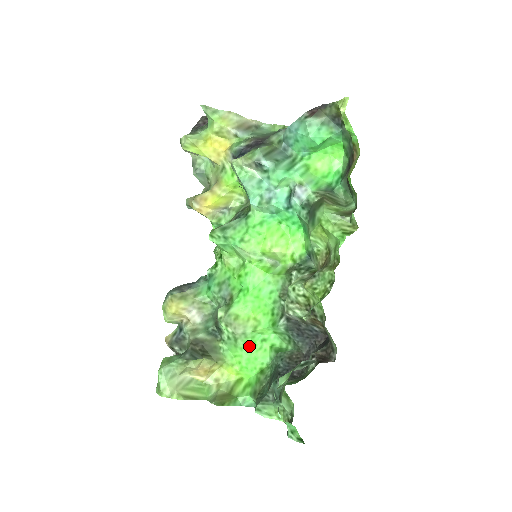
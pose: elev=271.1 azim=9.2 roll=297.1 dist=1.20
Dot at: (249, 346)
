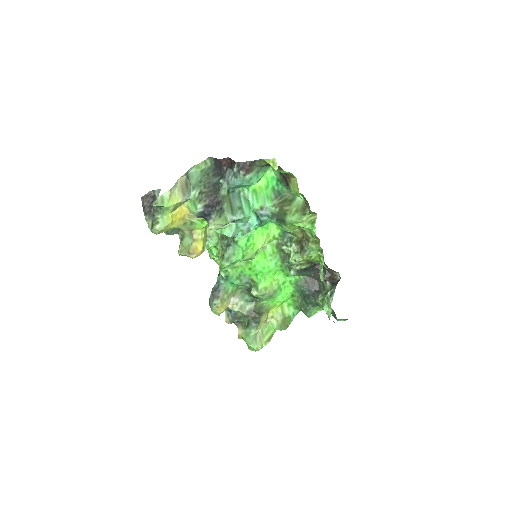
Dot at: (279, 292)
